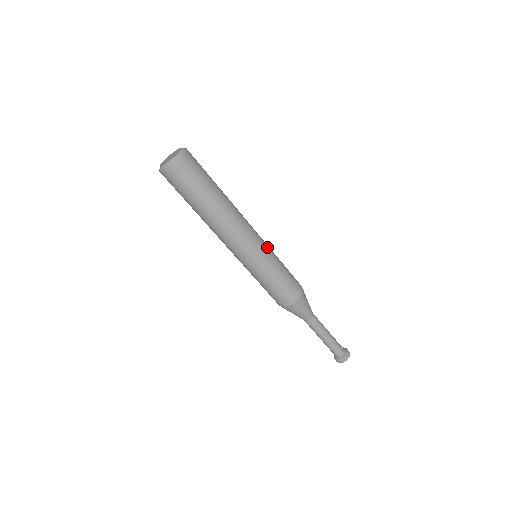
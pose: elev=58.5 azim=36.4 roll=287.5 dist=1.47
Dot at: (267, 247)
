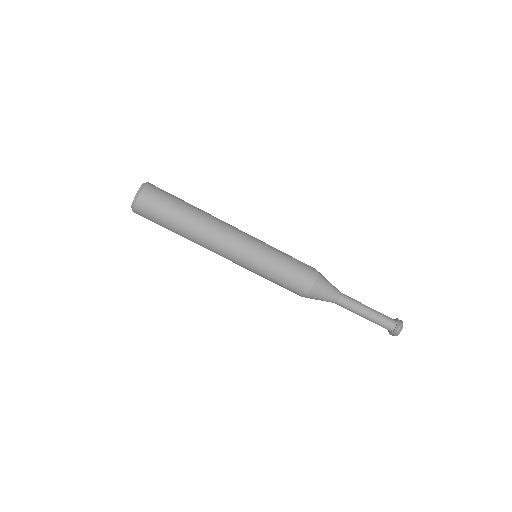
Dot at: occluded
